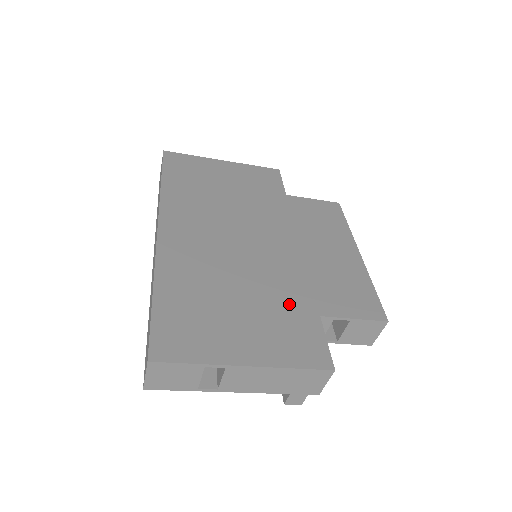
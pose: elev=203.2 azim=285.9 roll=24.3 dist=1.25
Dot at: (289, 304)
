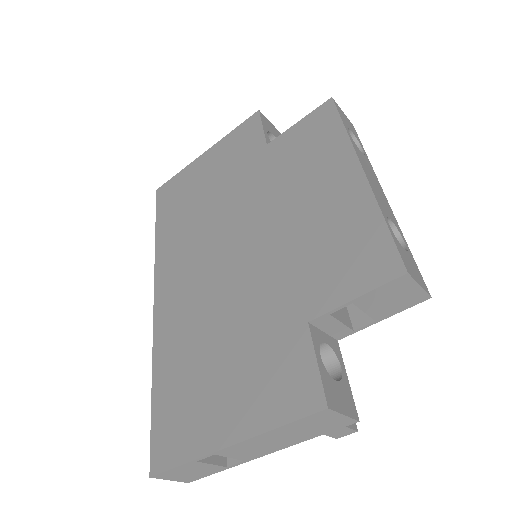
Dot at: (271, 325)
